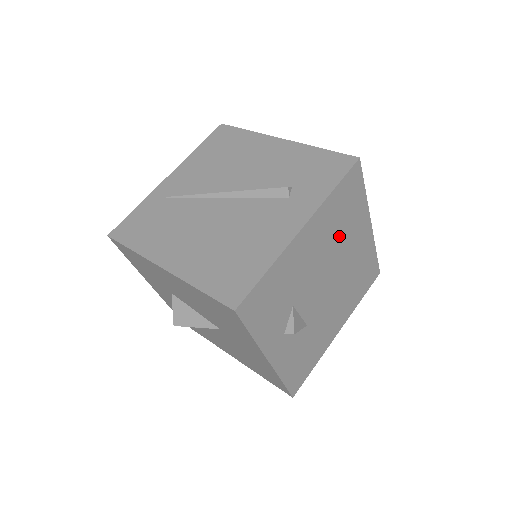
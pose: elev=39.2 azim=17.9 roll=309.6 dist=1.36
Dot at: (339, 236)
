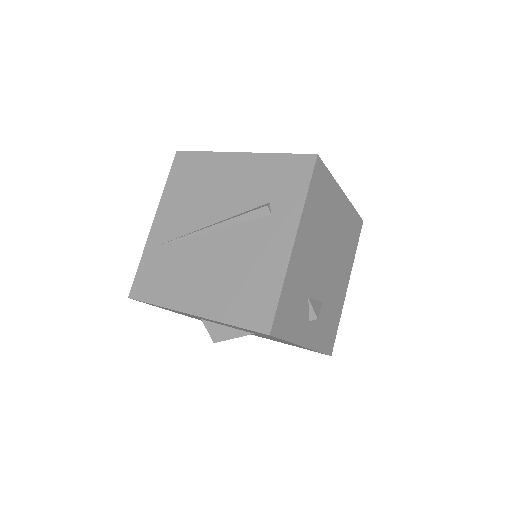
Dot at: (323, 223)
